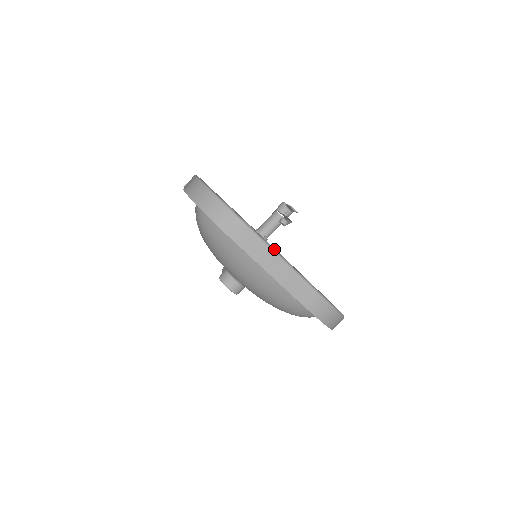
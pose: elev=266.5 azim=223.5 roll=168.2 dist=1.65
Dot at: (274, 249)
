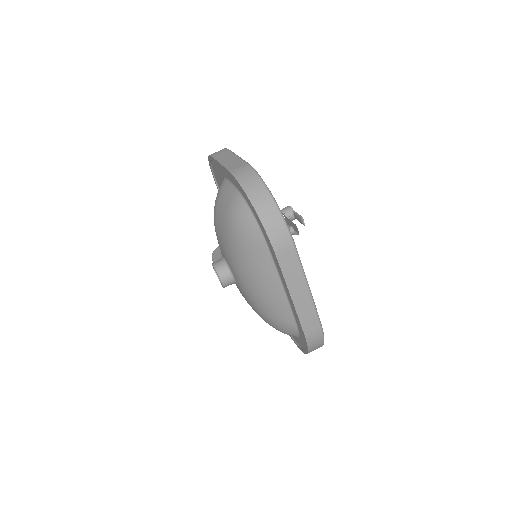
Dot at: occluded
